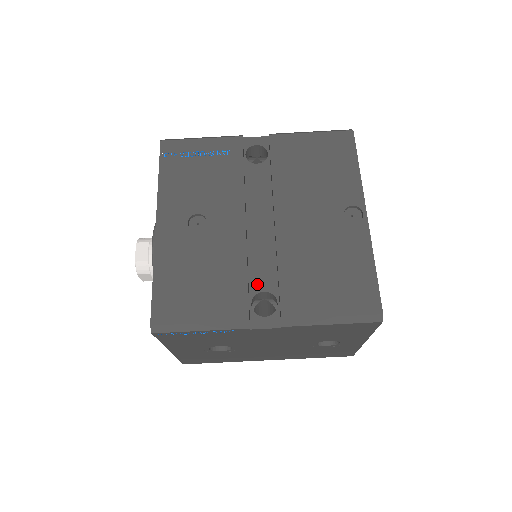
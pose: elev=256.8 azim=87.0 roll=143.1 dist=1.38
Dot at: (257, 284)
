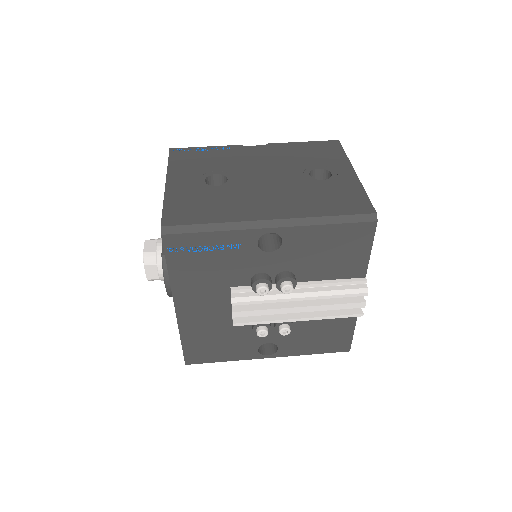
Dot at: occluded
